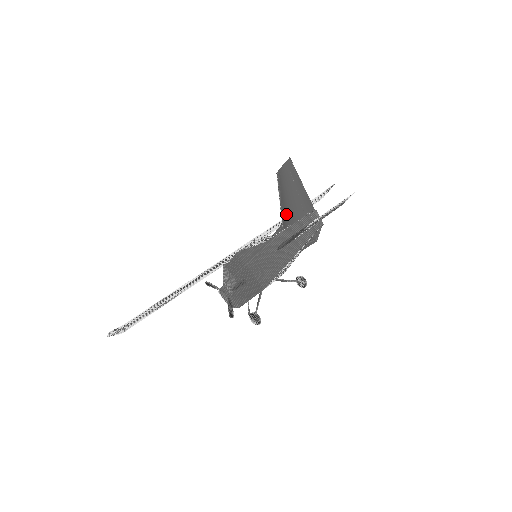
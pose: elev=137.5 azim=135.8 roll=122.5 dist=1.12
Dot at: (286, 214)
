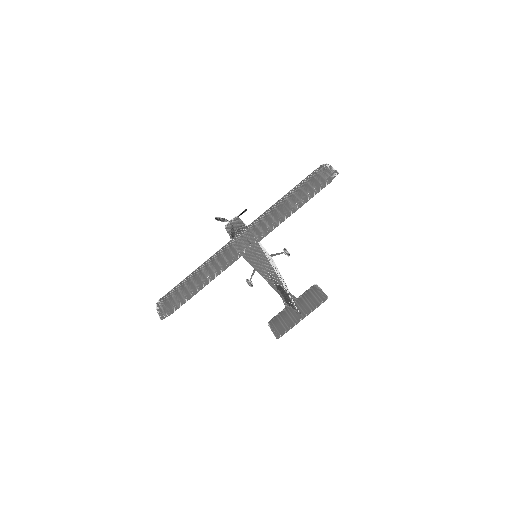
Dot at: occluded
